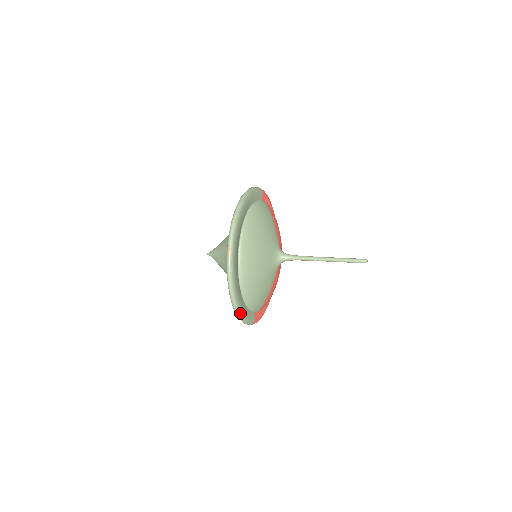
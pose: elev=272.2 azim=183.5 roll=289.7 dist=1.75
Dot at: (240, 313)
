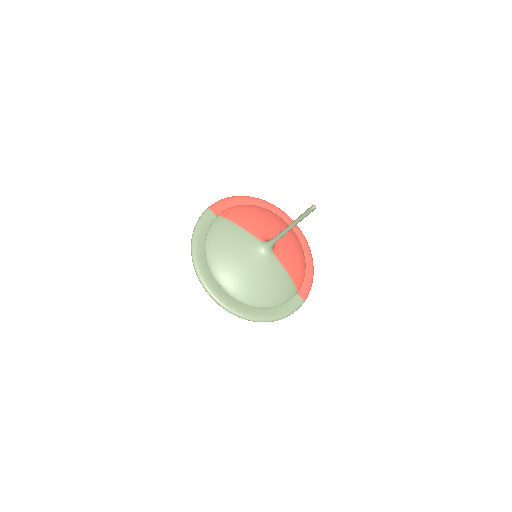
Dot at: (276, 319)
